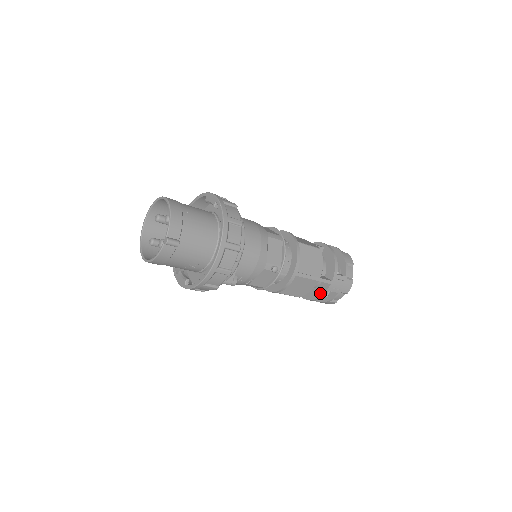
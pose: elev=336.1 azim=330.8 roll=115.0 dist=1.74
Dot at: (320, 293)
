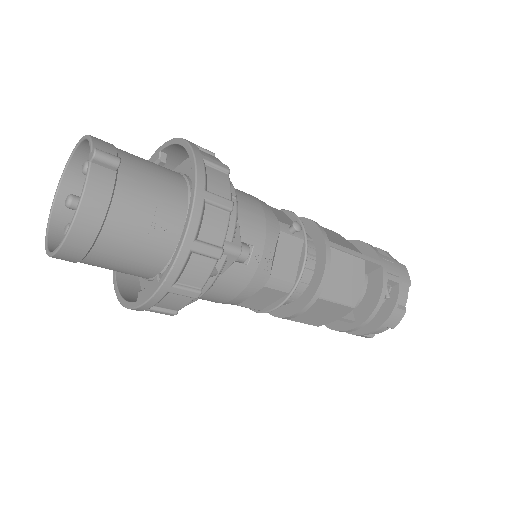
Dot at: (377, 291)
